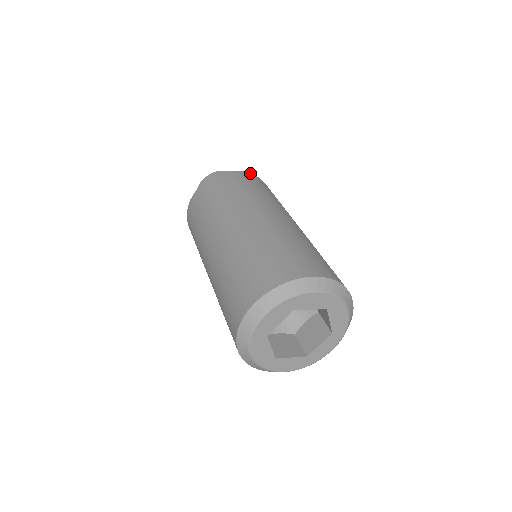
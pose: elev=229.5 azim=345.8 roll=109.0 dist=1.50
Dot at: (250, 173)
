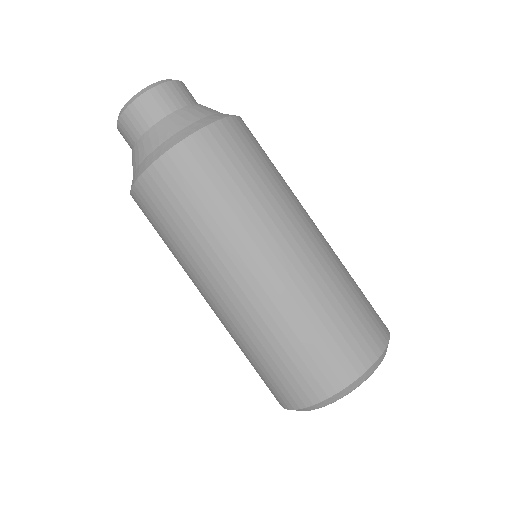
Dot at: (241, 118)
